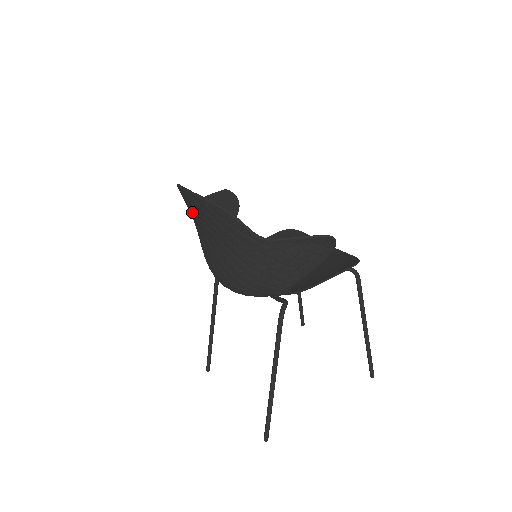
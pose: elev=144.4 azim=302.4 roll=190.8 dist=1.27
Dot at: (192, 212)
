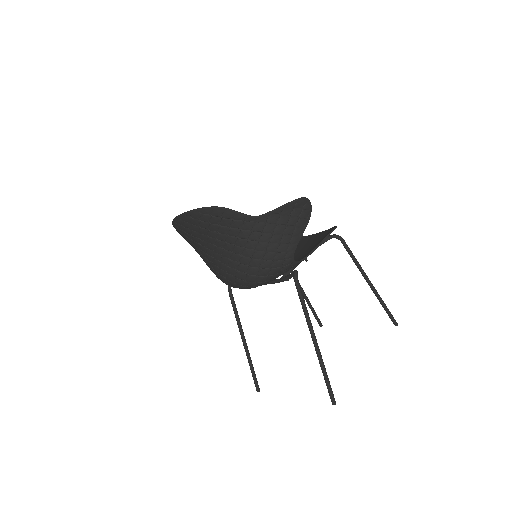
Dot at: (193, 235)
